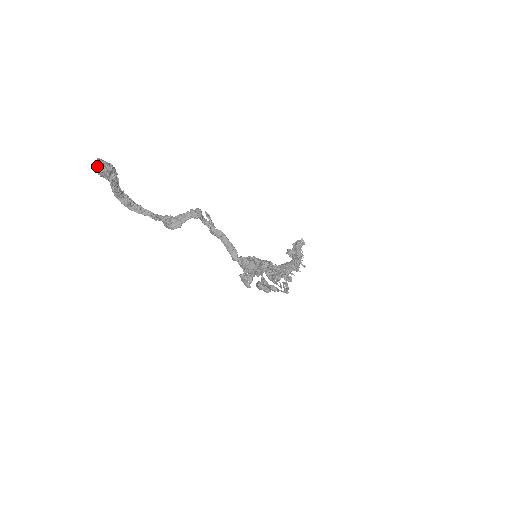
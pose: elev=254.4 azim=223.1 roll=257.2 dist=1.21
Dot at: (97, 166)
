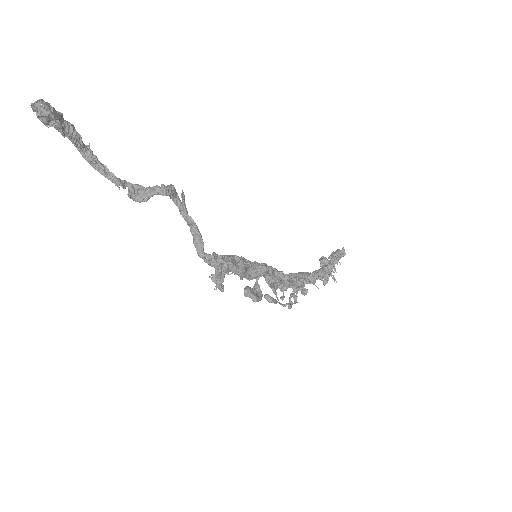
Dot at: occluded
